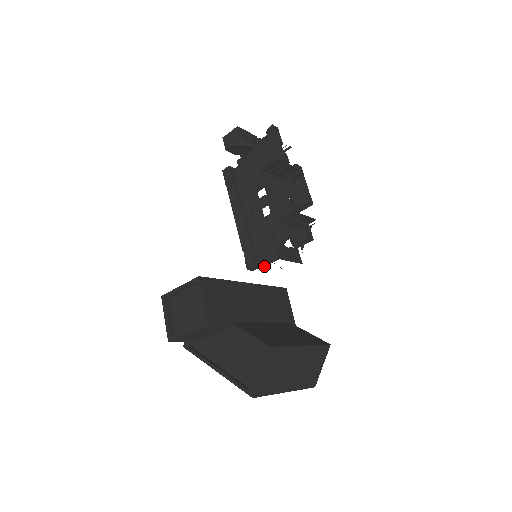
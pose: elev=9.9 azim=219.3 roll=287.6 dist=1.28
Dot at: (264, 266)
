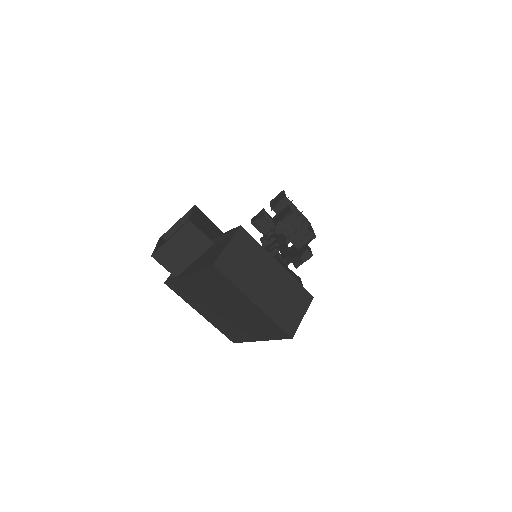
Dot at: occluded
